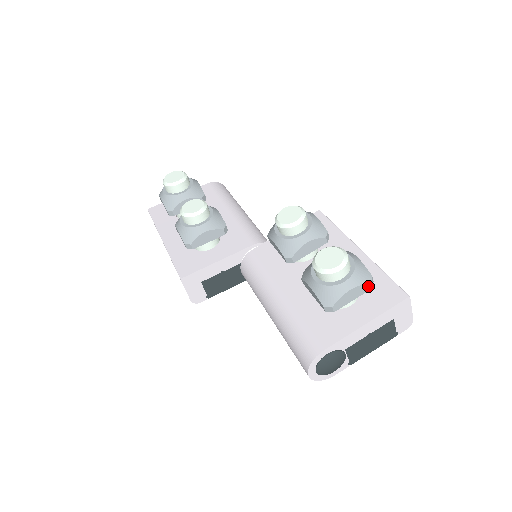
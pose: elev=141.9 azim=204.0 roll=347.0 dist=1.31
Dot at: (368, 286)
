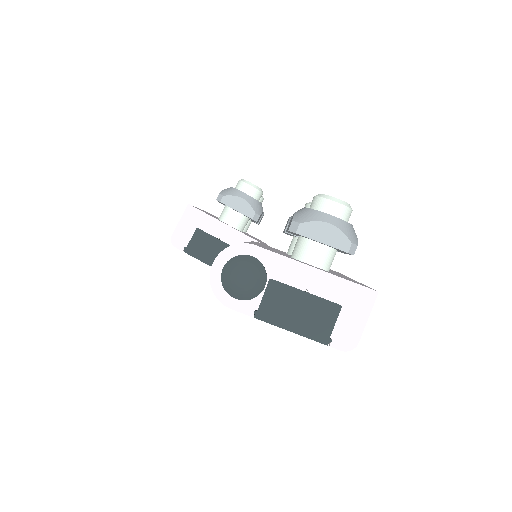
Dot at: (347, 244)
